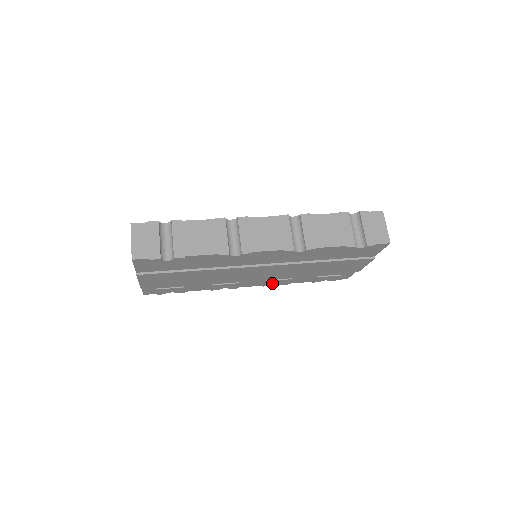
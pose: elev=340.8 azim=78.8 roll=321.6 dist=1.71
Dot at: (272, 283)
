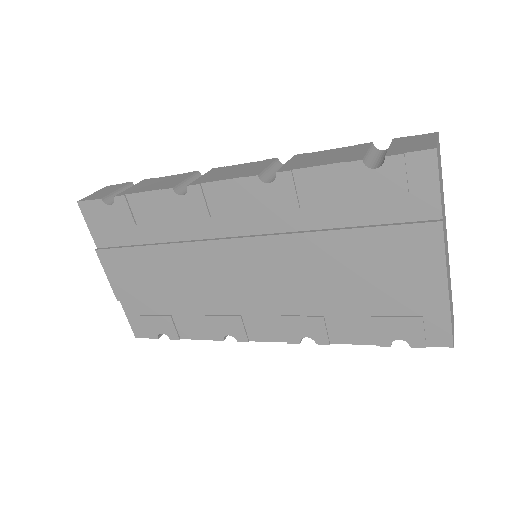
Dot at: (297, 331)
